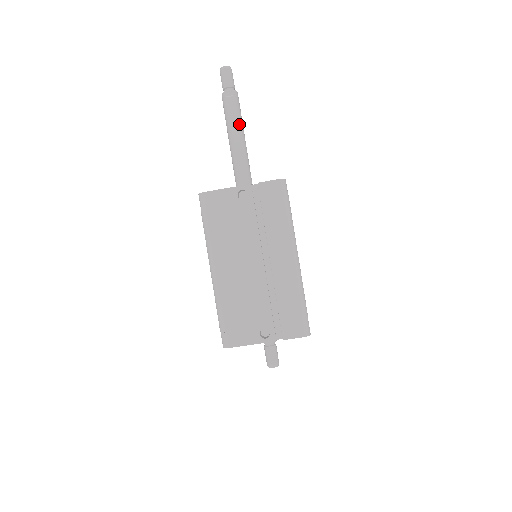
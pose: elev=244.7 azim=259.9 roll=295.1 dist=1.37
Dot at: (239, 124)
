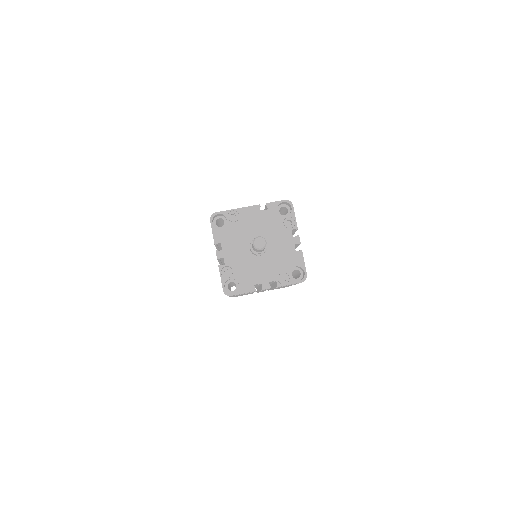
Dot at: occluded
